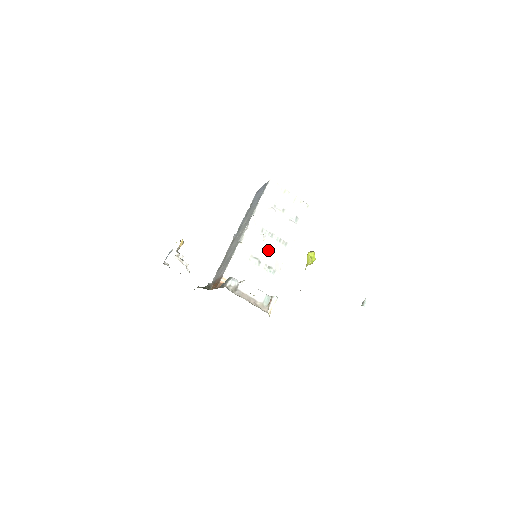
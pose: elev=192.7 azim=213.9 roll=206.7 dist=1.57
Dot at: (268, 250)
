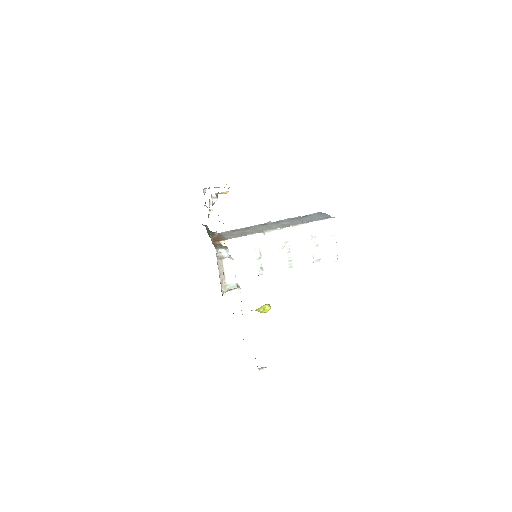
Dot at: (275, 257)
